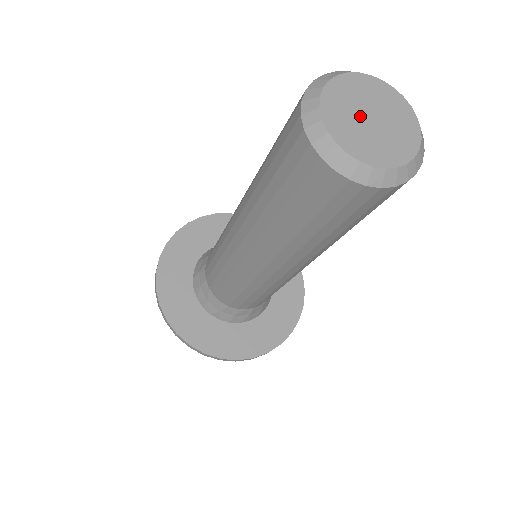
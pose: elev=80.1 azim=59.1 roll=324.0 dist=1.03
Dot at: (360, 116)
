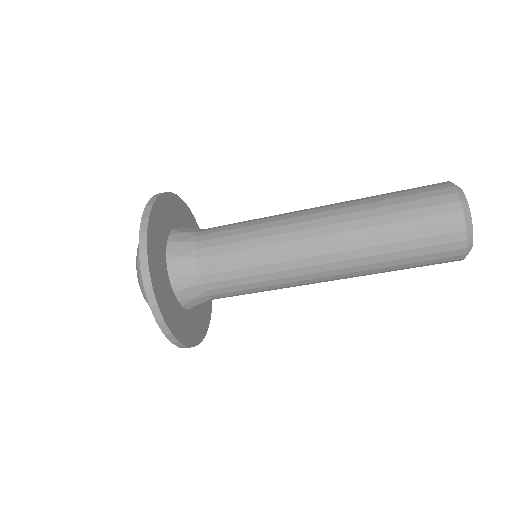
Dot at: occluded
